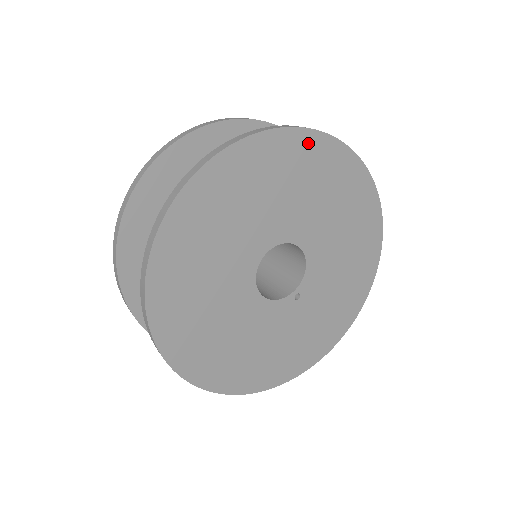
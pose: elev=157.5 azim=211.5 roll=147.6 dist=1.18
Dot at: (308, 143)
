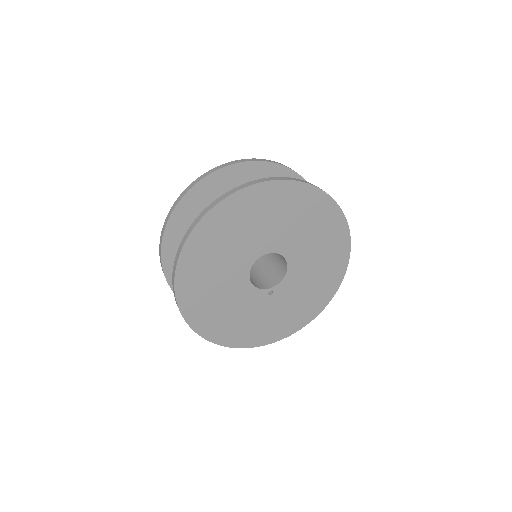
Dot at: (321, 200)
